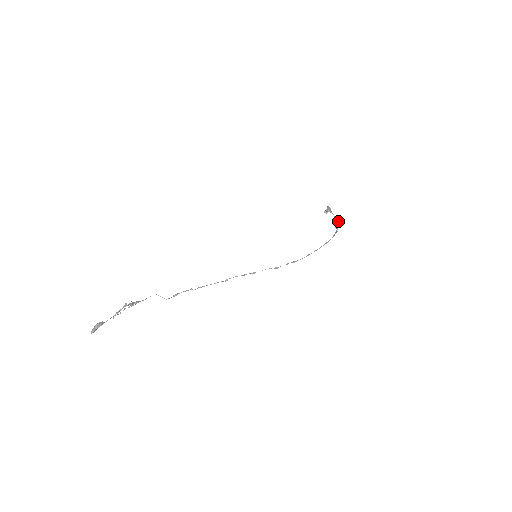
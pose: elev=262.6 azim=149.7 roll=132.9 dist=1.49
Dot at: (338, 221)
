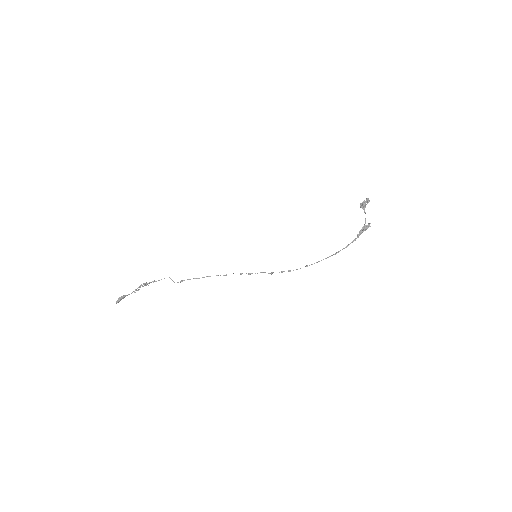
Dot at: occluded
